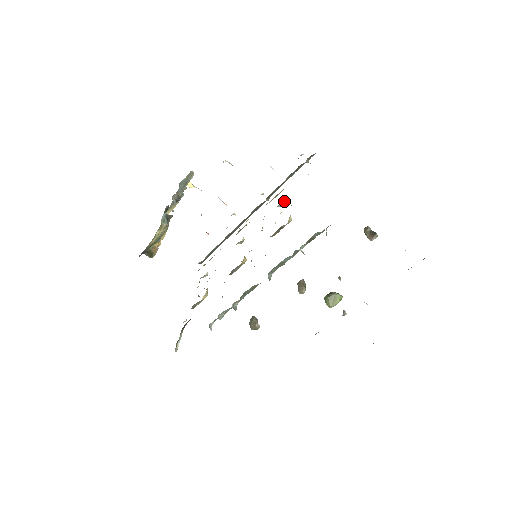
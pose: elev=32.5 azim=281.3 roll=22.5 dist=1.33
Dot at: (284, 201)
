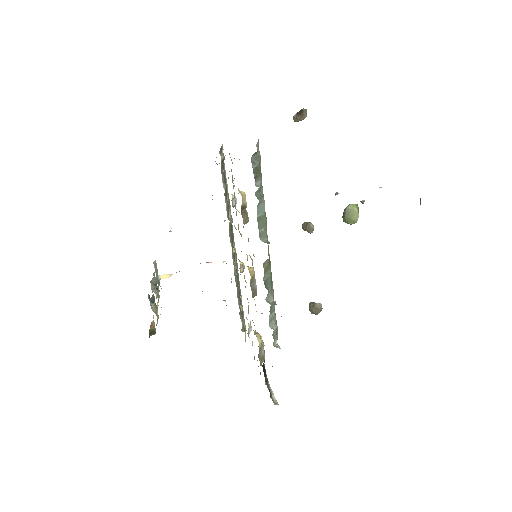
Dot at: (233, 196)
